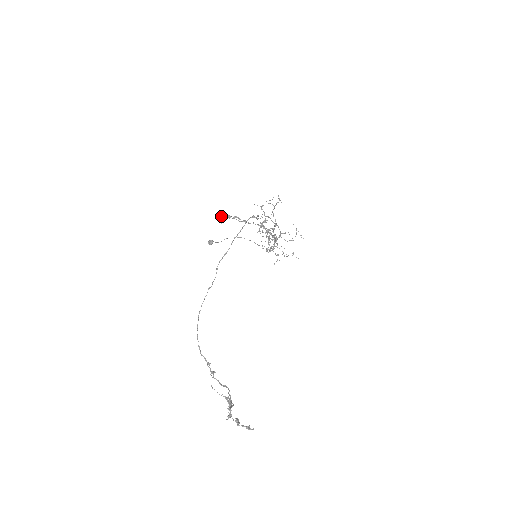
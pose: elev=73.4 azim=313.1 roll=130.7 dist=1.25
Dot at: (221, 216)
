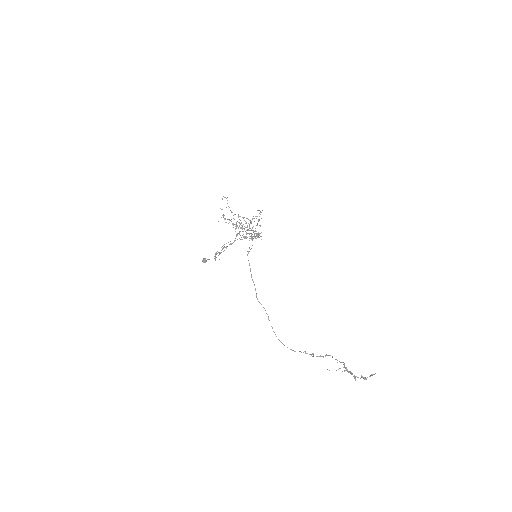
Dot at: occluded
